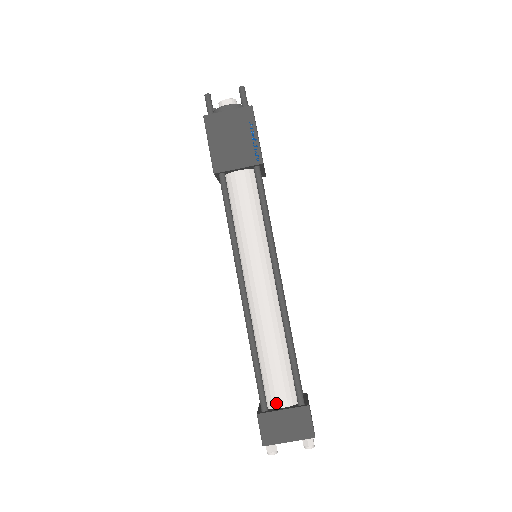
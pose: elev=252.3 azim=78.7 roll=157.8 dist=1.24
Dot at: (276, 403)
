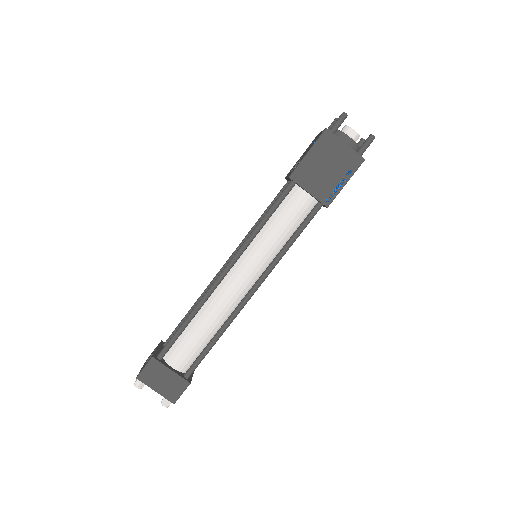
Dot at: (171, 361)
